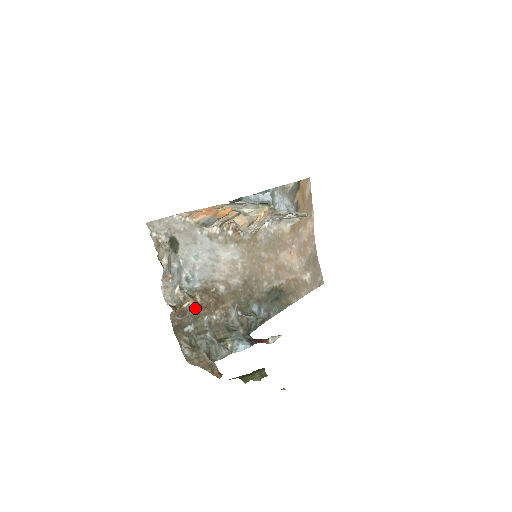
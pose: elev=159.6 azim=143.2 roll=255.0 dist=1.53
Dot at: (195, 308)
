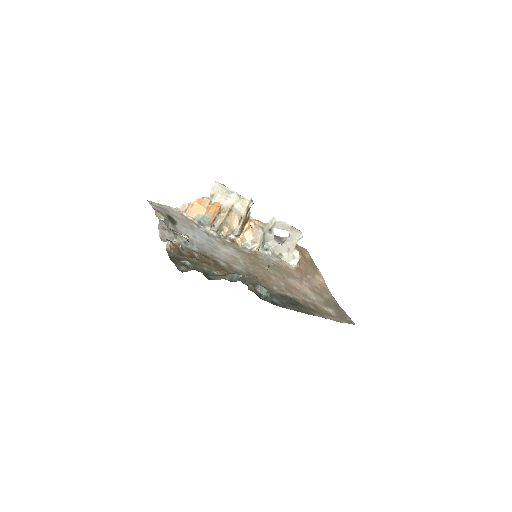
Dot at: (193, 258)
